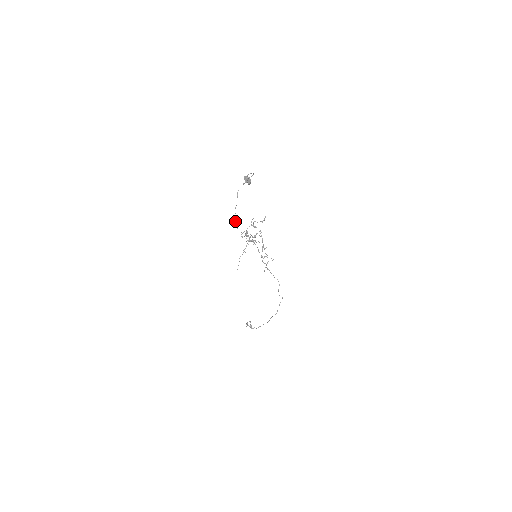
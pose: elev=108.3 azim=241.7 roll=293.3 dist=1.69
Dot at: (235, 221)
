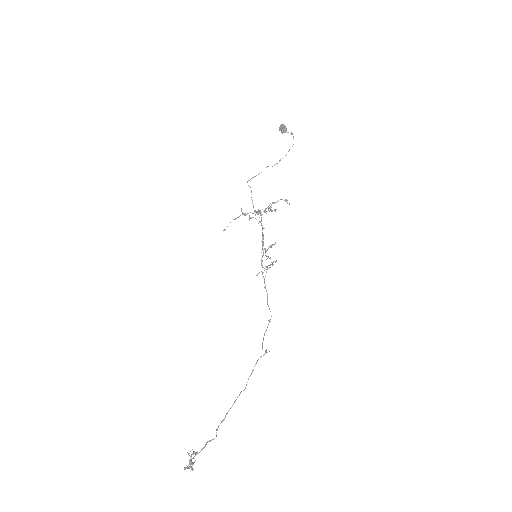
Dot at: (251, 178)
